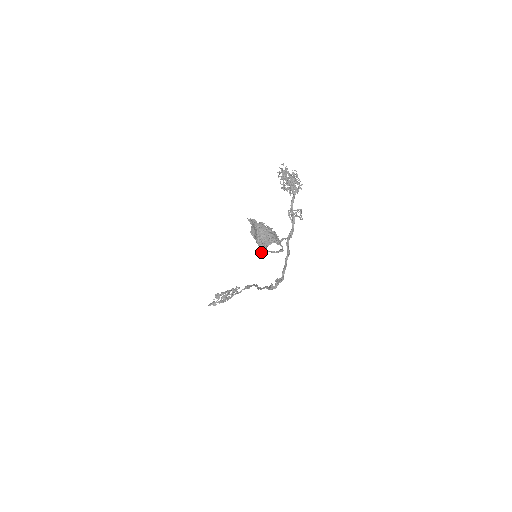
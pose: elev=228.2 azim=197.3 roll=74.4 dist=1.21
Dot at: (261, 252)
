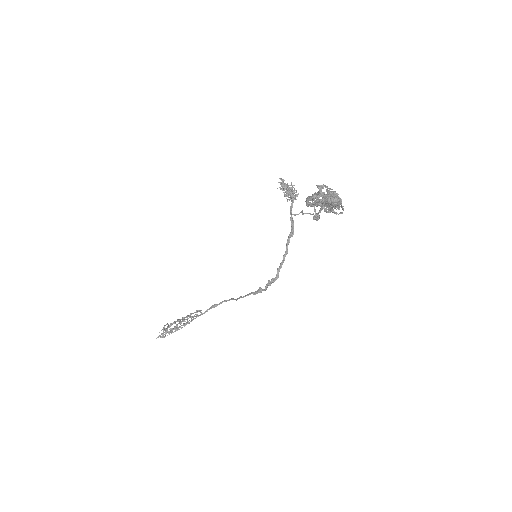
Dot at: (330, 212)
